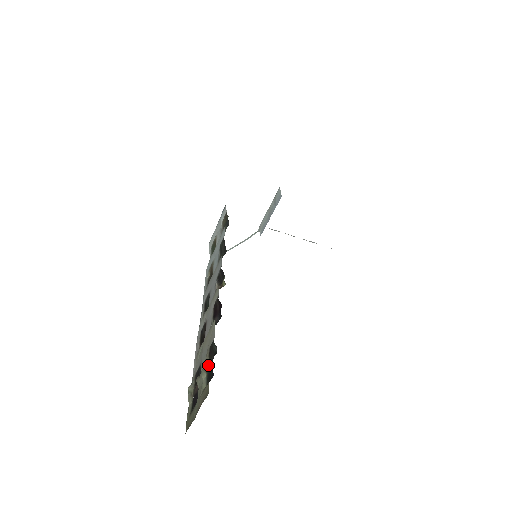
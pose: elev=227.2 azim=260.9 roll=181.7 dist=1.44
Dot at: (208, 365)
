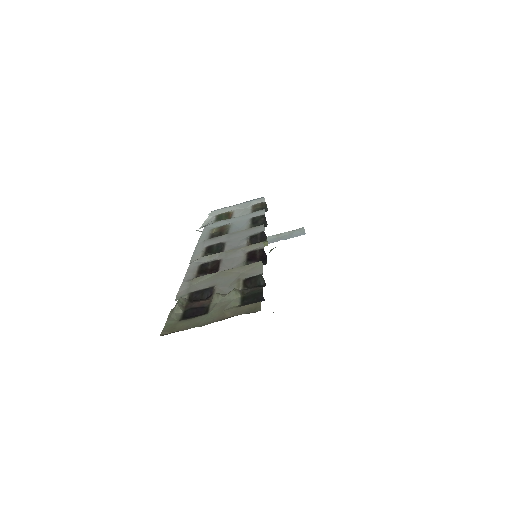
Dot at: (246, 290)
